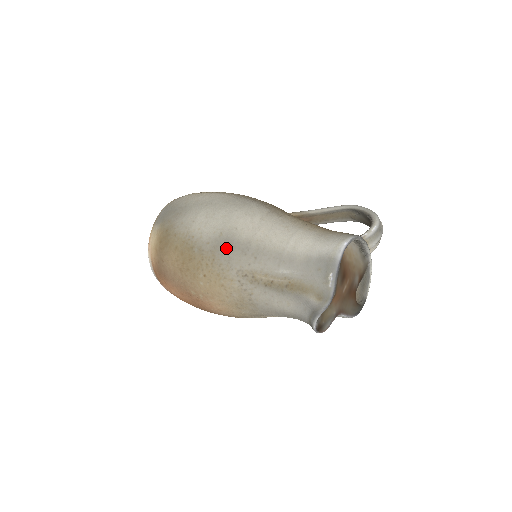
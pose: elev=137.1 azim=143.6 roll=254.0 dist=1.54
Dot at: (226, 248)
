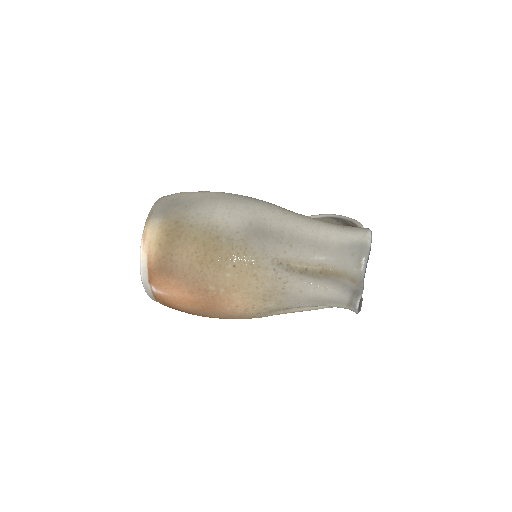
Dot at: (259, 237)
